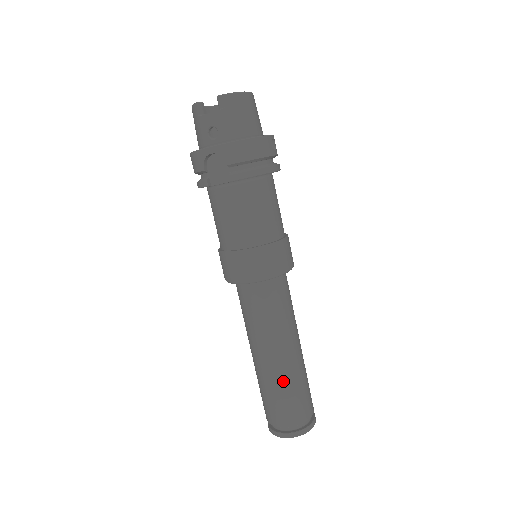
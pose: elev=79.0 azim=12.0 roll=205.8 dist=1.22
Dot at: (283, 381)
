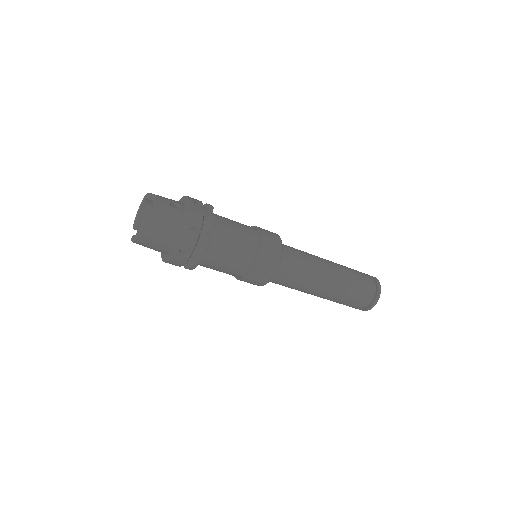
Dot at: occluded
